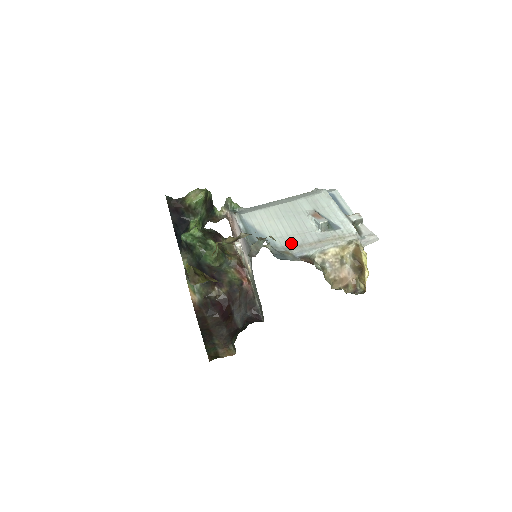
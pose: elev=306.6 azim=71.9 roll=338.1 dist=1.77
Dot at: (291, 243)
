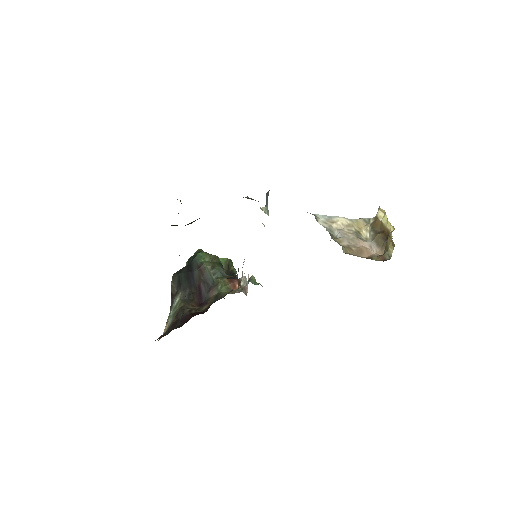
Dot at: occluded
